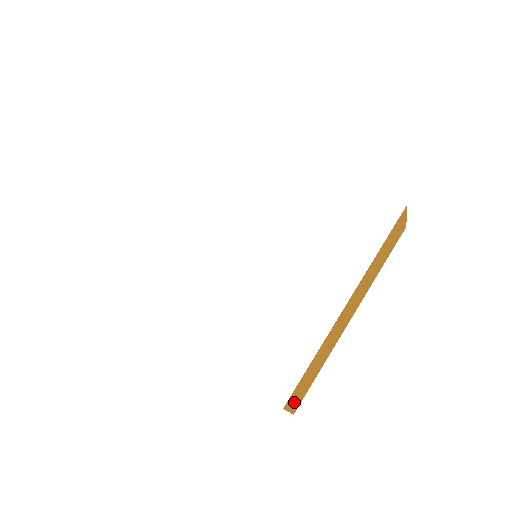
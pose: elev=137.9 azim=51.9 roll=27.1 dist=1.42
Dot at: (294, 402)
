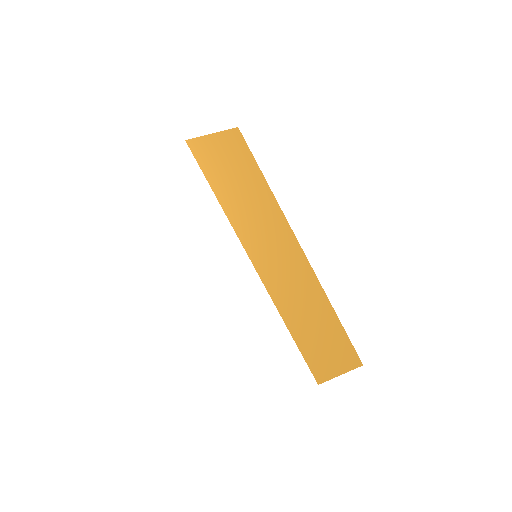
Dot at: occluded
